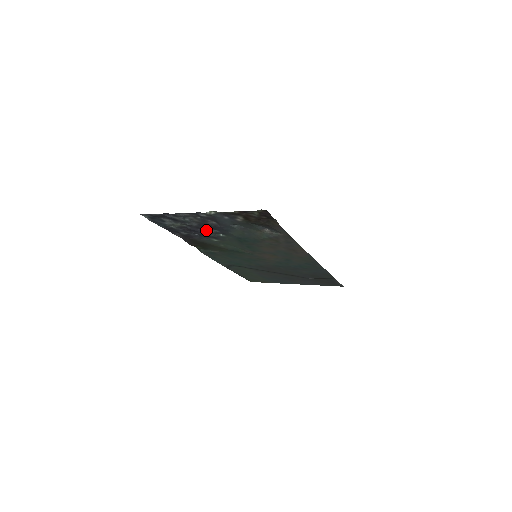
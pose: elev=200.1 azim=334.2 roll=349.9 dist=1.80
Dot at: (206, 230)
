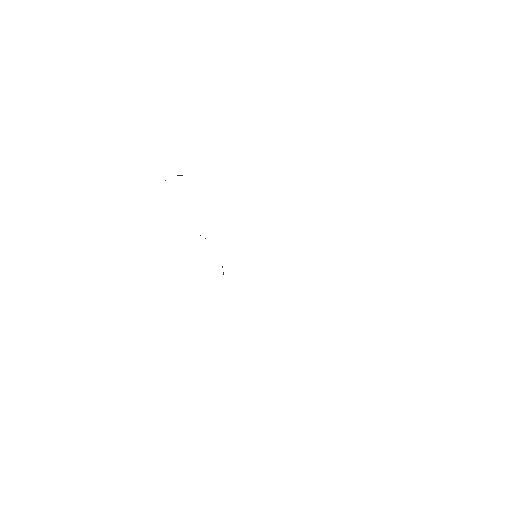
Dot at: occluded
